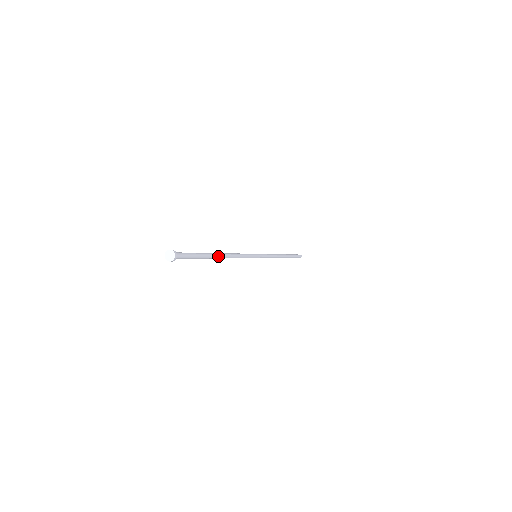
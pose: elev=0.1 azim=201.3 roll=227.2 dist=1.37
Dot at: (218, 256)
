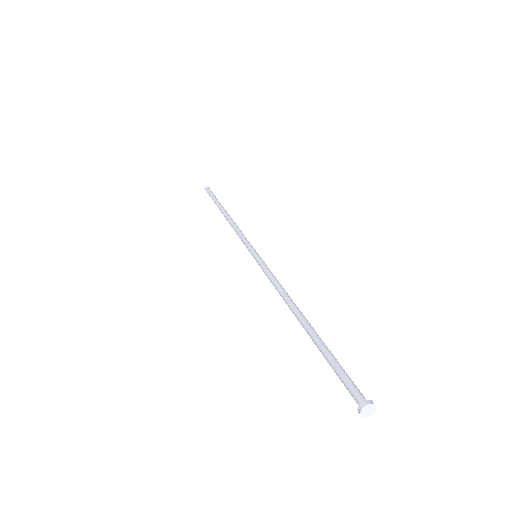
Dot at: (307, 324)
